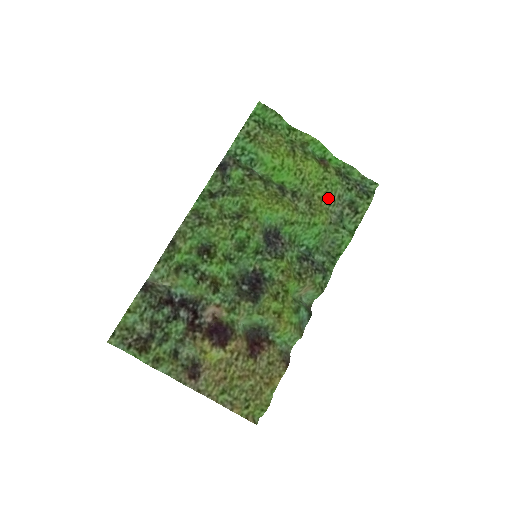
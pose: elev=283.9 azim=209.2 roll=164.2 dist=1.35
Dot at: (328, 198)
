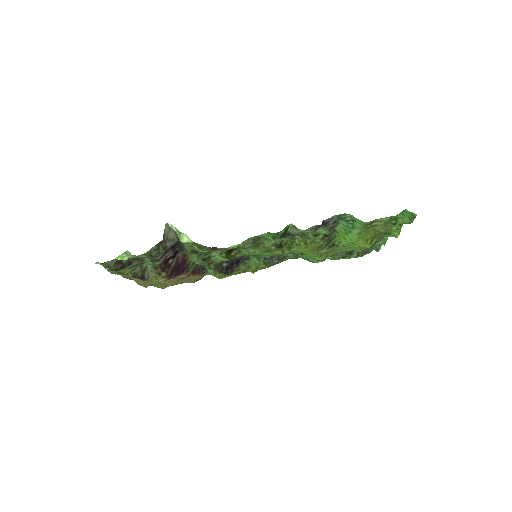
Dot at: (343, 251)
